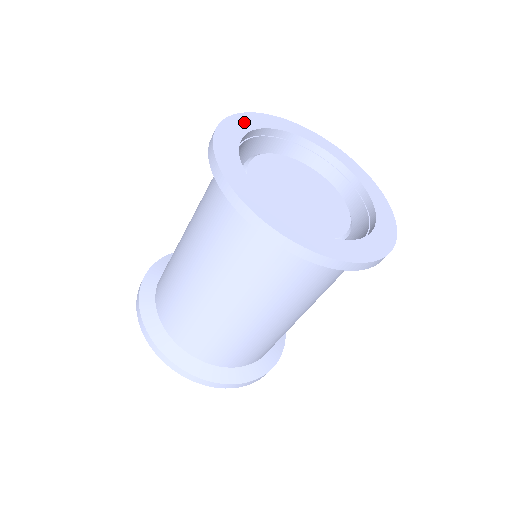
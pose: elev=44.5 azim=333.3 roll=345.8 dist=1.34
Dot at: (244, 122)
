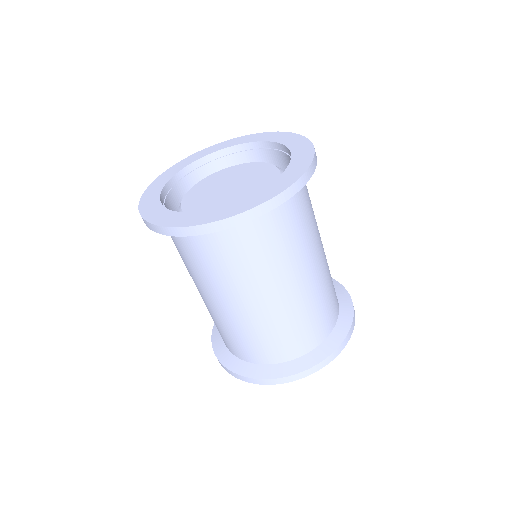
Dot at: (229, 143)
